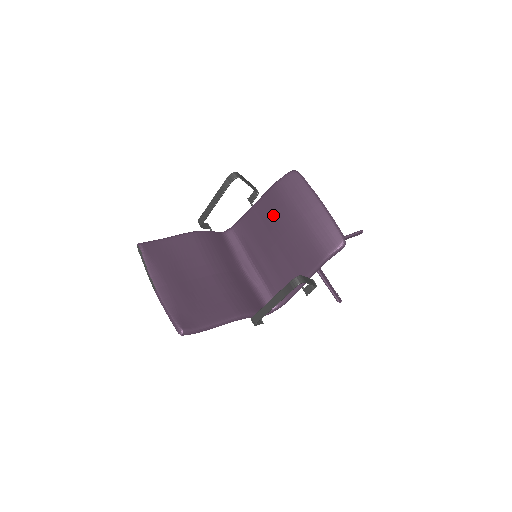
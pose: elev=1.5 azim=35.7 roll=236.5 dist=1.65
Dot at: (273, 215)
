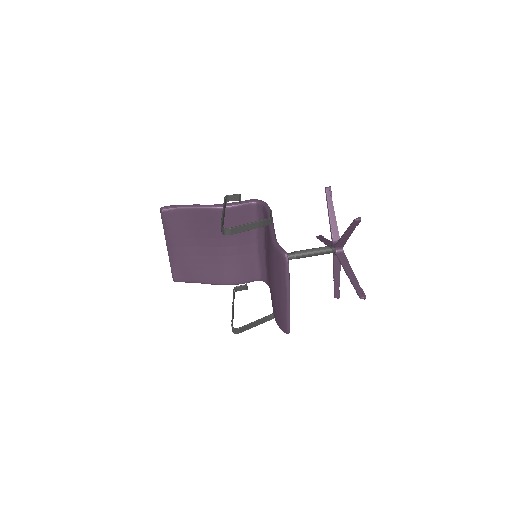
Dot at: (269, 254)
